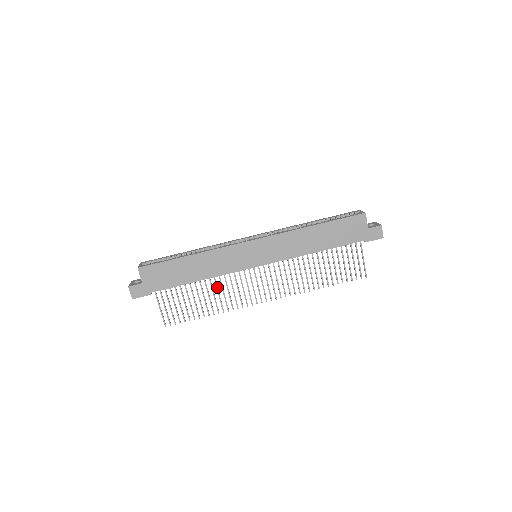
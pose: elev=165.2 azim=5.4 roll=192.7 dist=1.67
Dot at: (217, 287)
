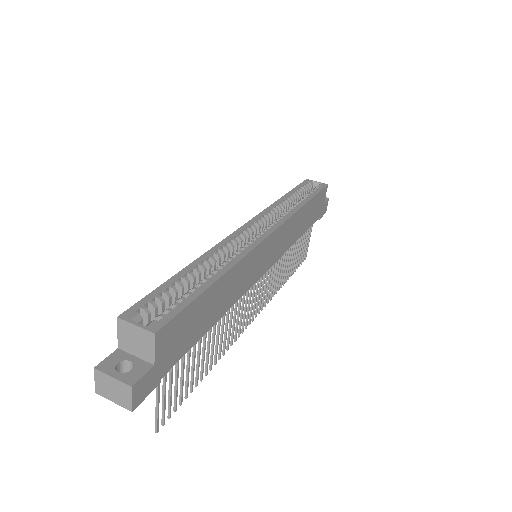
Dot at: (224, 322)
